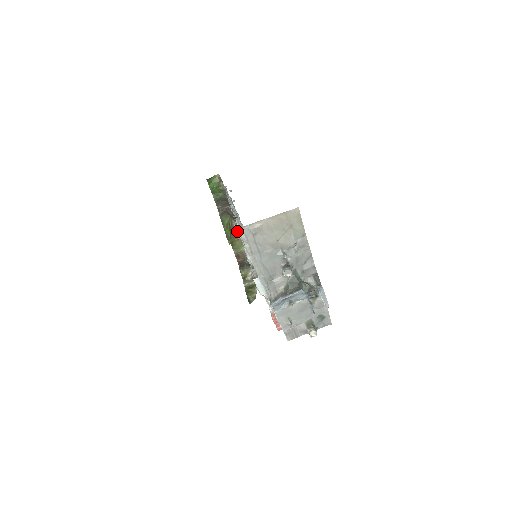
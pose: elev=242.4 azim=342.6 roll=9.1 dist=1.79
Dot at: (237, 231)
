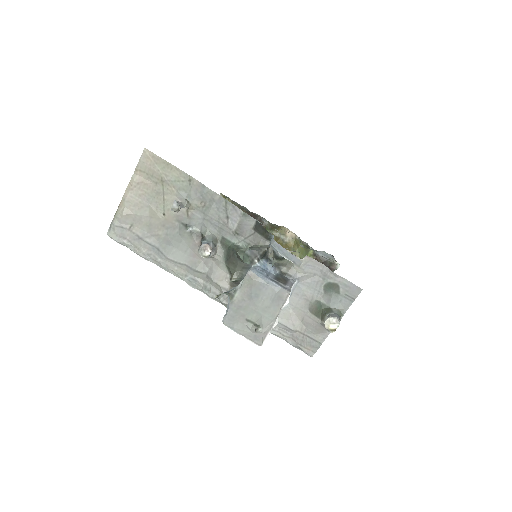
Dot at: (289, 241)
